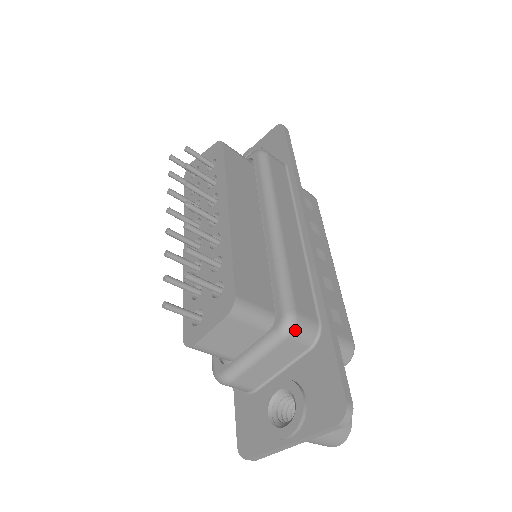
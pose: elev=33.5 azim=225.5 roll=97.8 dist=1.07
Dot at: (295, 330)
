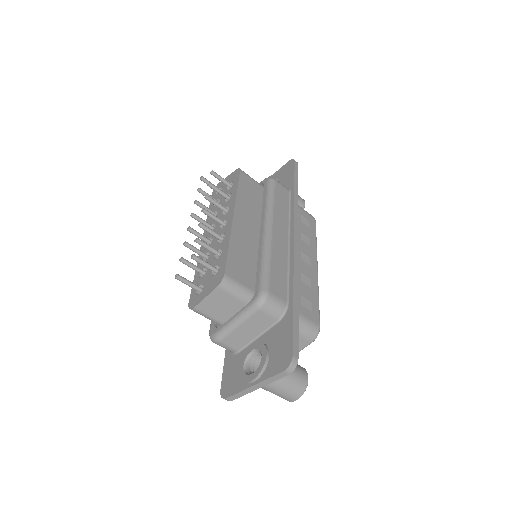
Dot at: (266, 304)
